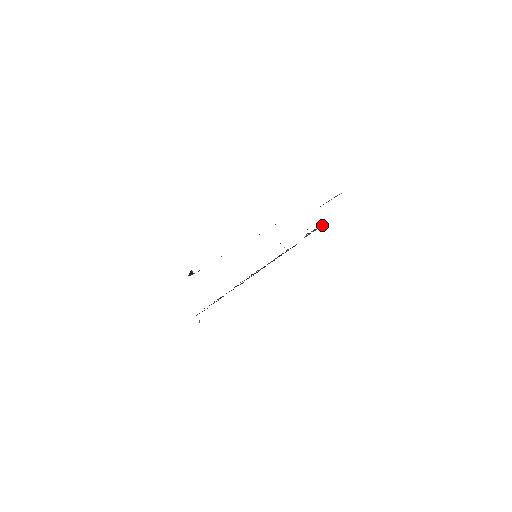
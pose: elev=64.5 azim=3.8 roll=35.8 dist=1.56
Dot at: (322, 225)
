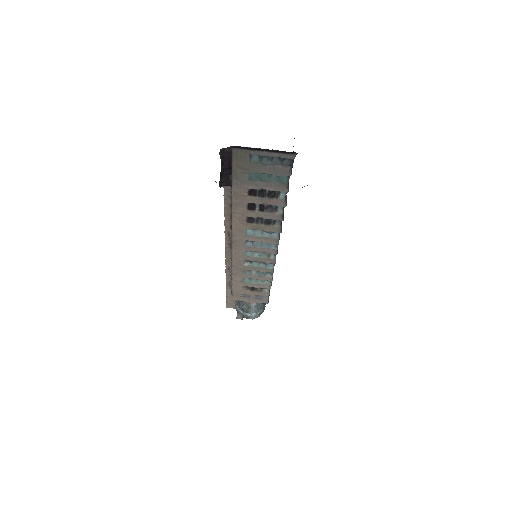
Dot at: occluded
